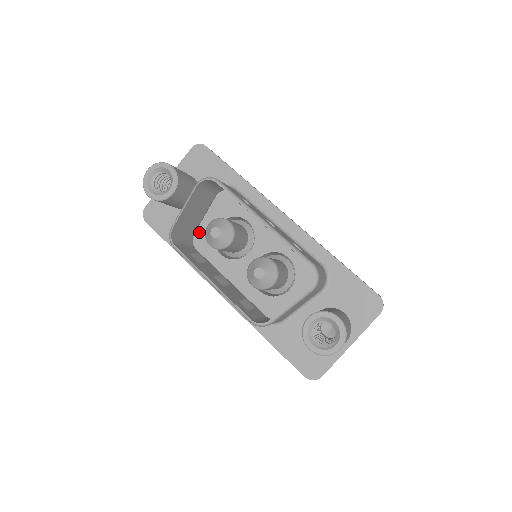
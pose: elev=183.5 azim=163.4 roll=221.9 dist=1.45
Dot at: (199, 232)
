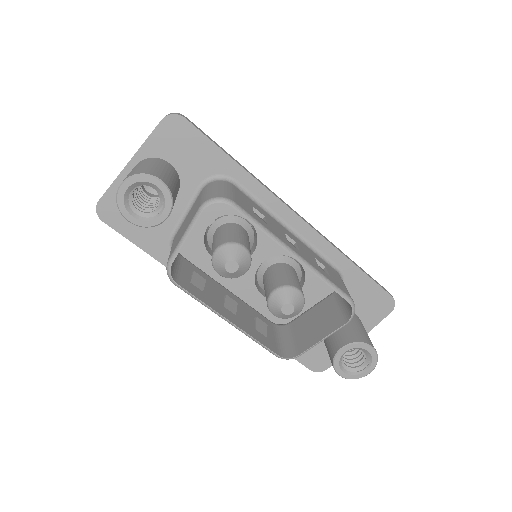
Dot at: occluded
